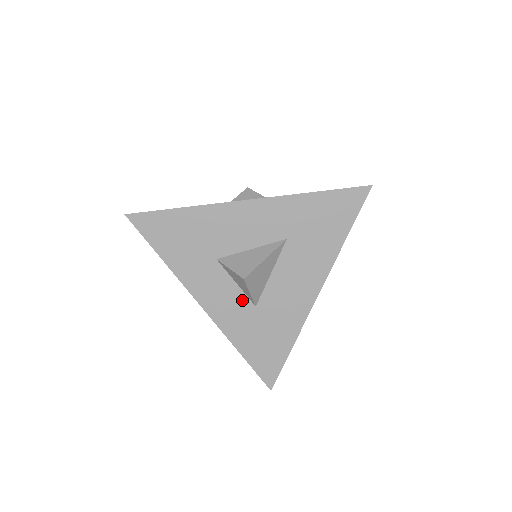
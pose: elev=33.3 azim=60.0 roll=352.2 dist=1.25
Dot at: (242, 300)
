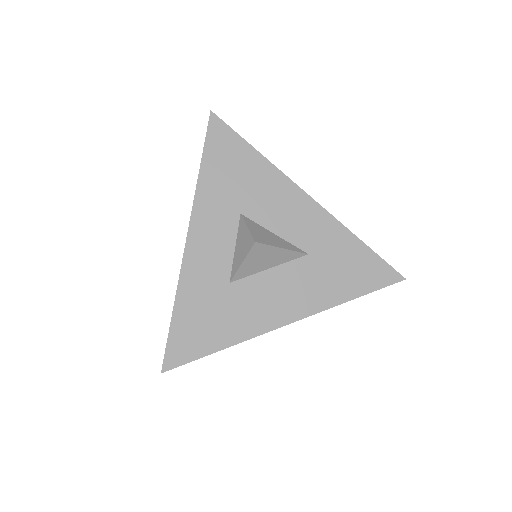
Dot at: (225, 266)
